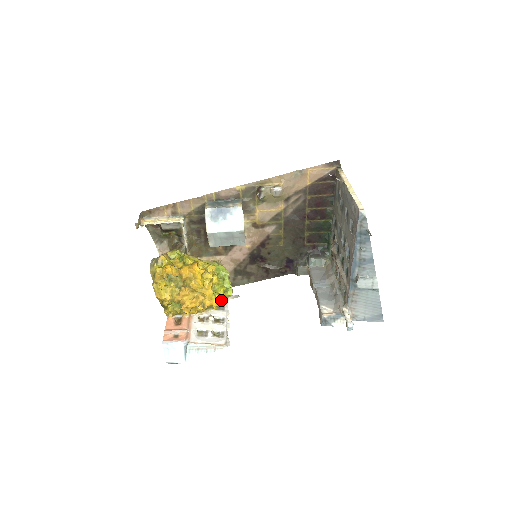
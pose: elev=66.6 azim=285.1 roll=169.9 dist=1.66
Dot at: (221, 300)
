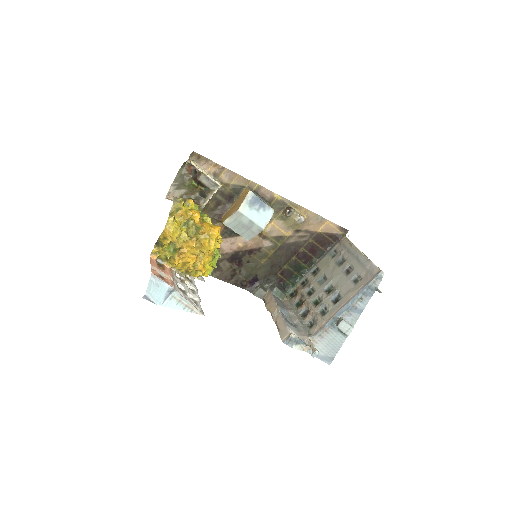
Dot at: occluded
